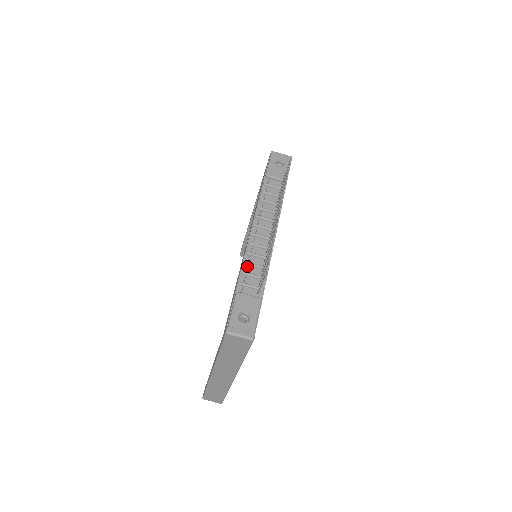
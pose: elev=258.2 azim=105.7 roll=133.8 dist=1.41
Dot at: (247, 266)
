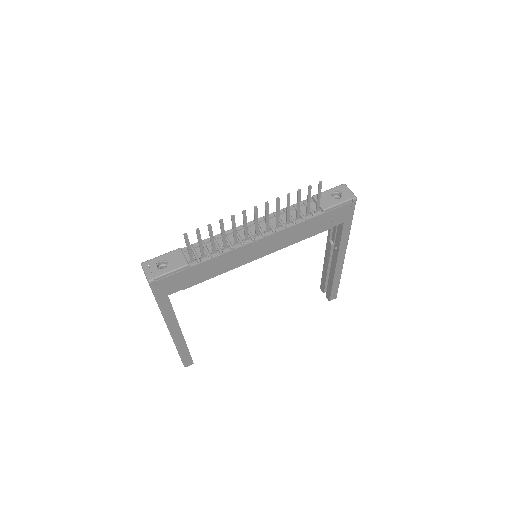
Dot at: occluded
